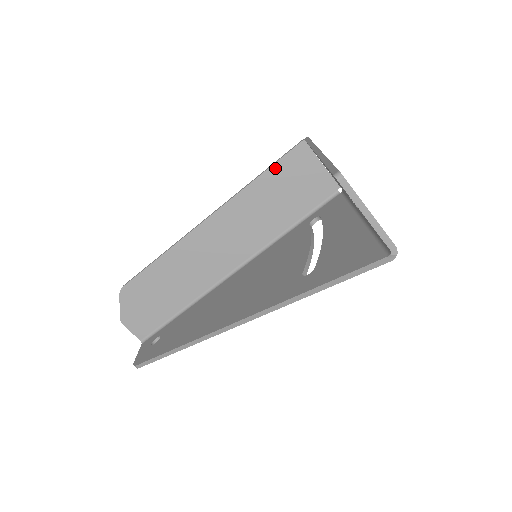
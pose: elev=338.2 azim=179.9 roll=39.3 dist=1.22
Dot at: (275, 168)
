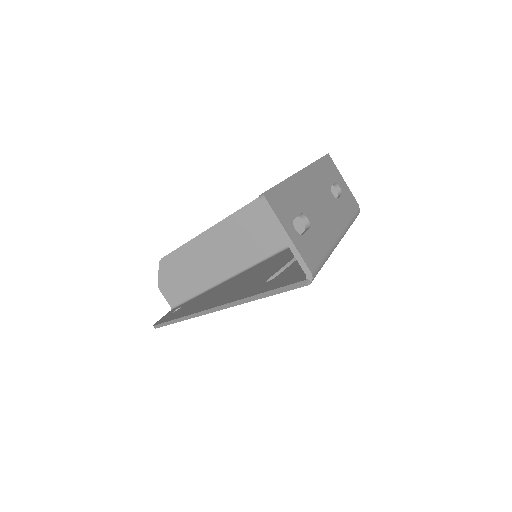
Dot at: occluded
